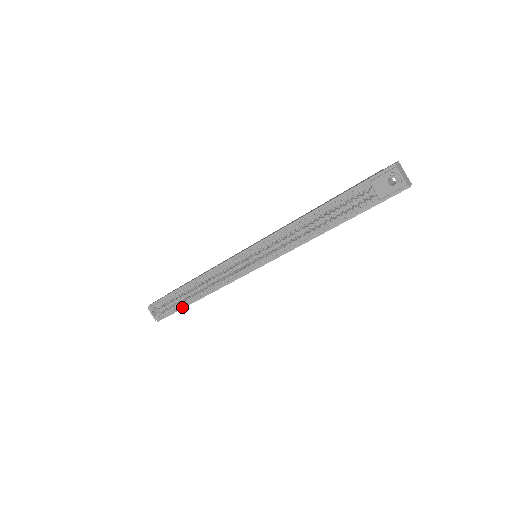
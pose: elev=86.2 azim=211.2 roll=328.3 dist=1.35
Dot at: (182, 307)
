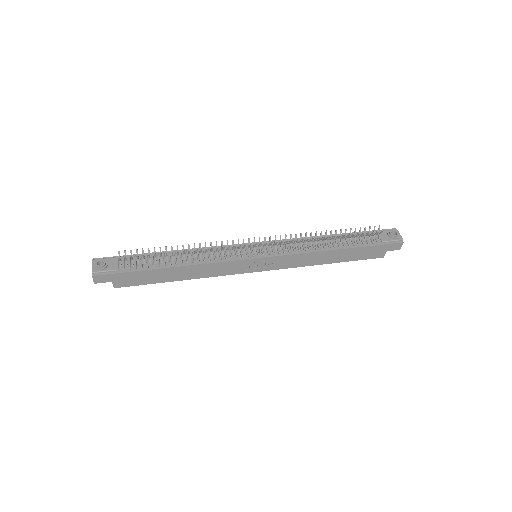
Dot at: (143, 269)
